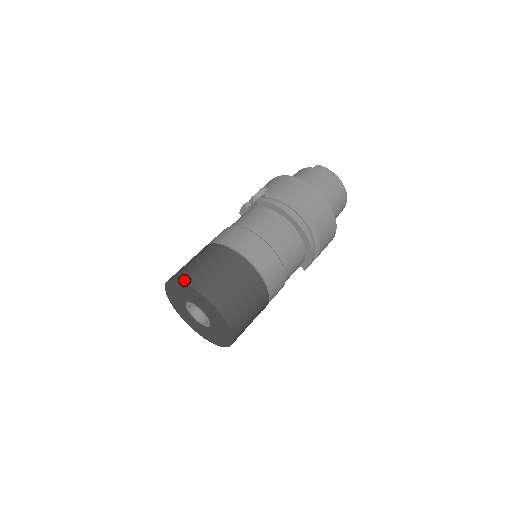
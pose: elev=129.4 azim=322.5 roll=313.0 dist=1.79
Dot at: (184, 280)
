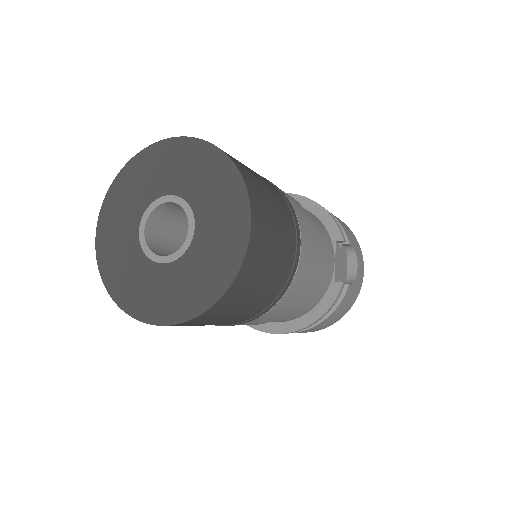
Dot at: (109, 198)
